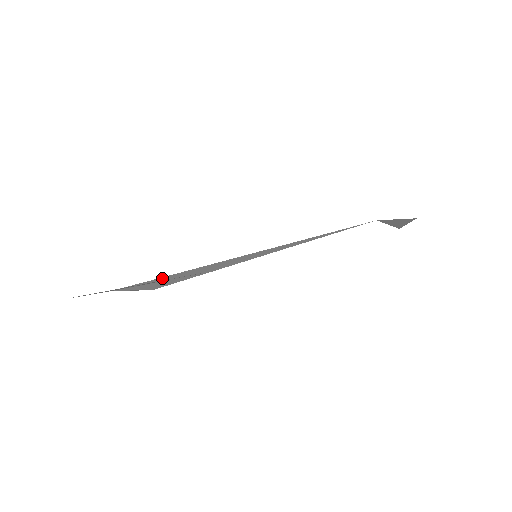
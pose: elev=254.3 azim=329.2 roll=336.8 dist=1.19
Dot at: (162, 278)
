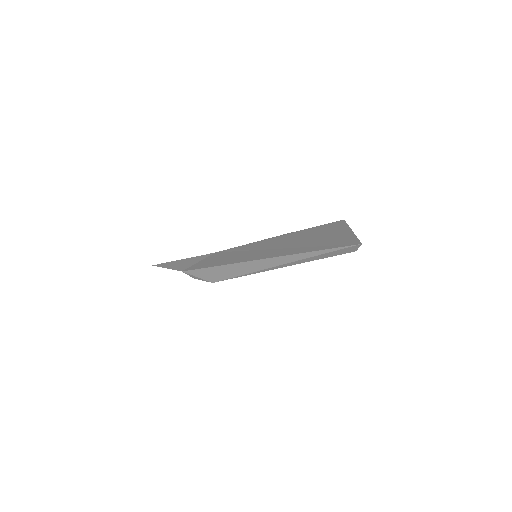
Dot at: (209, 269)
